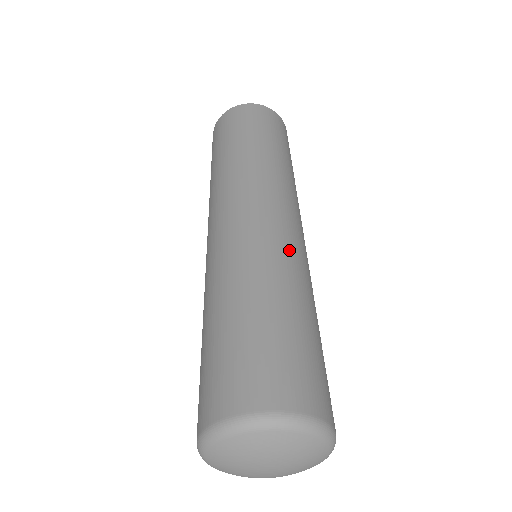
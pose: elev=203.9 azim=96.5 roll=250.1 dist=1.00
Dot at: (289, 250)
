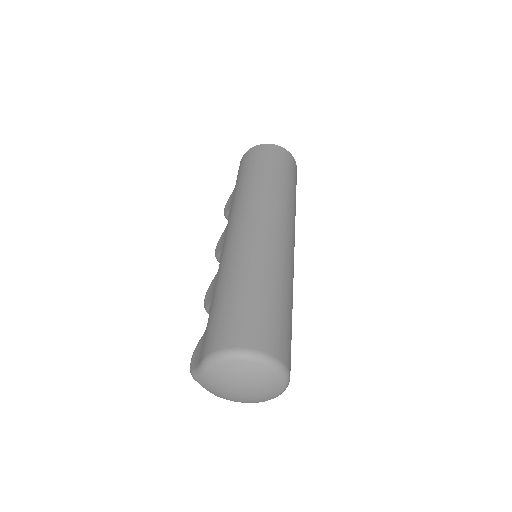
Dot at: occluded
